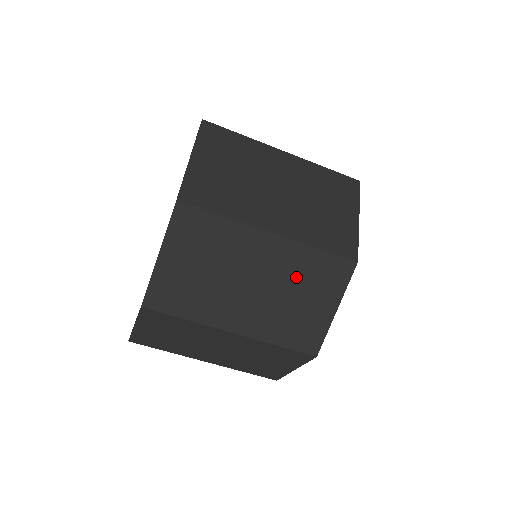
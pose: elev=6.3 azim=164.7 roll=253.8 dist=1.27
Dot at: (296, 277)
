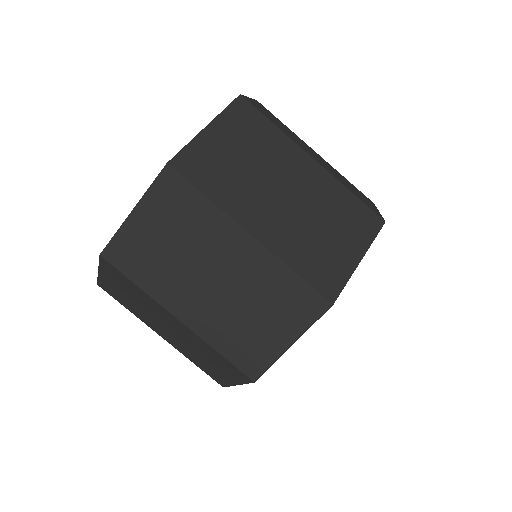
Dot at: (261, 292)
